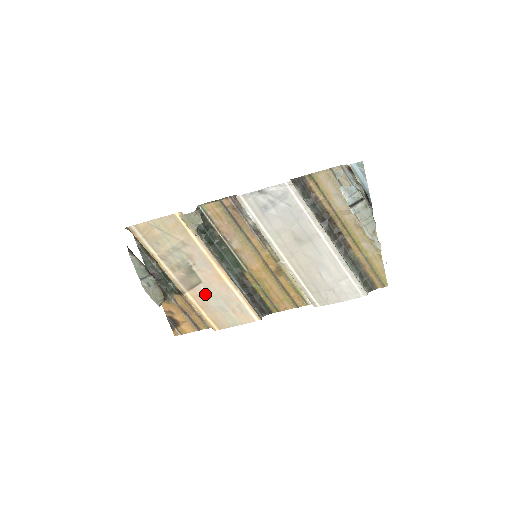
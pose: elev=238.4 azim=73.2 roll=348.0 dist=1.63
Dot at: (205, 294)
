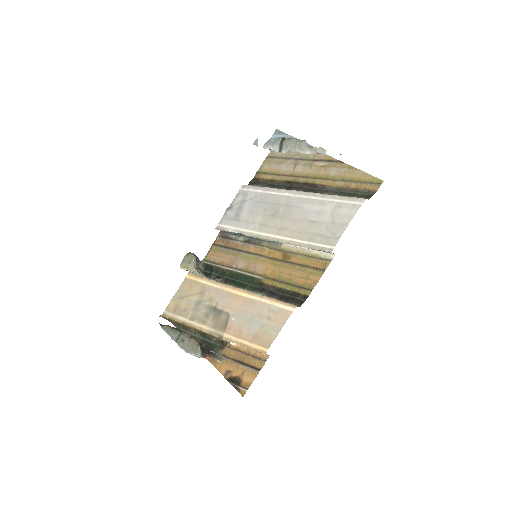
Dot at: (238, 323)
